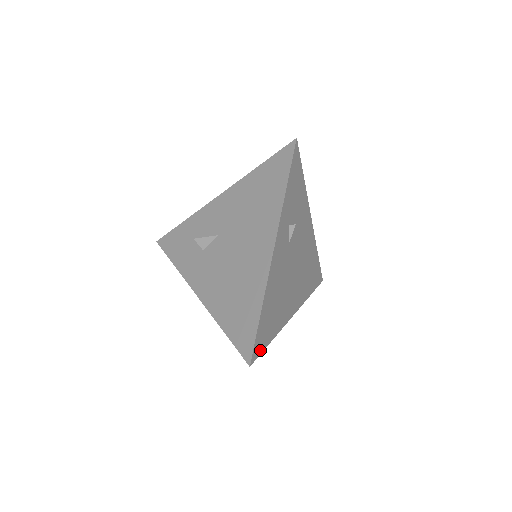
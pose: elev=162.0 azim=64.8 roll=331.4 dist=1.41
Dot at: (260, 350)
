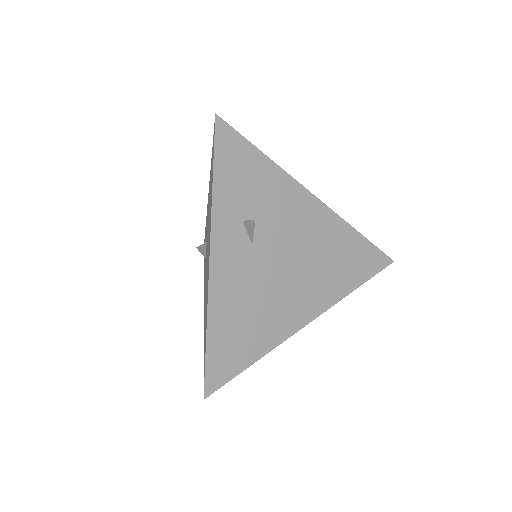
Dot at: (225, 378)
